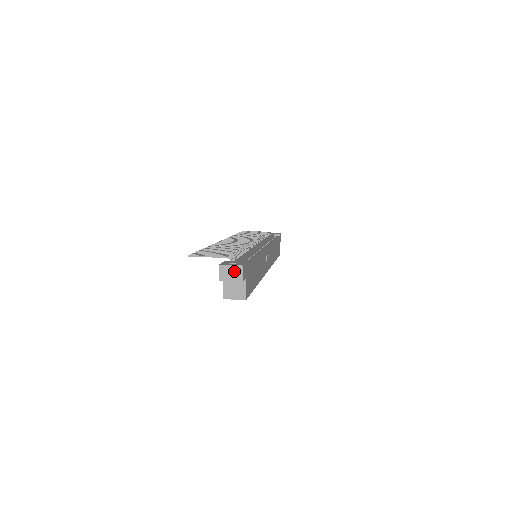
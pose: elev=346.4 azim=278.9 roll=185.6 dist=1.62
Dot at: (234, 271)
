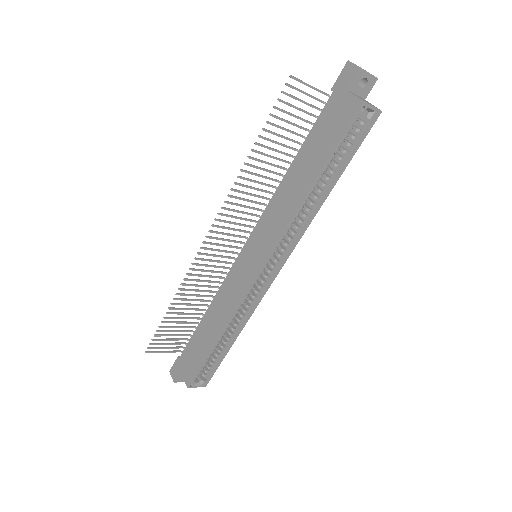
Dot at: occluded
